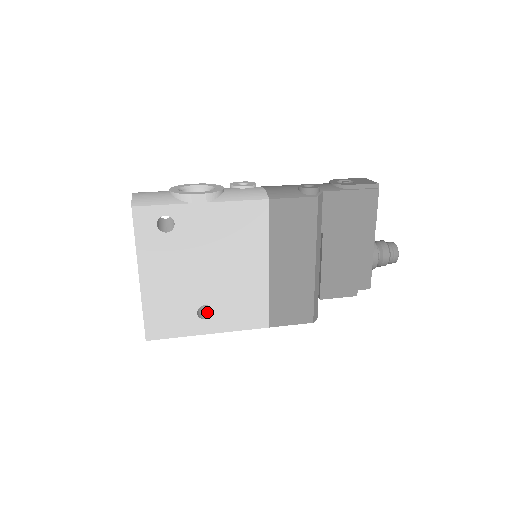
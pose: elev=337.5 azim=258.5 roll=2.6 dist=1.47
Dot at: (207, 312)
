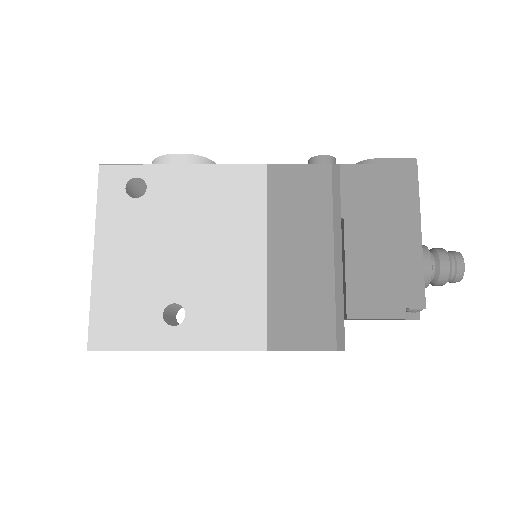
Dot at: occluded
